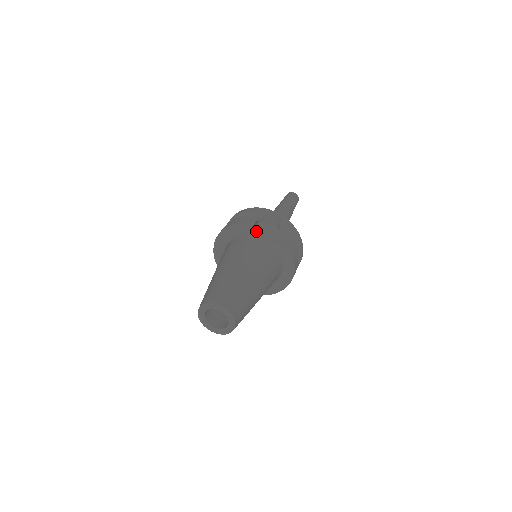
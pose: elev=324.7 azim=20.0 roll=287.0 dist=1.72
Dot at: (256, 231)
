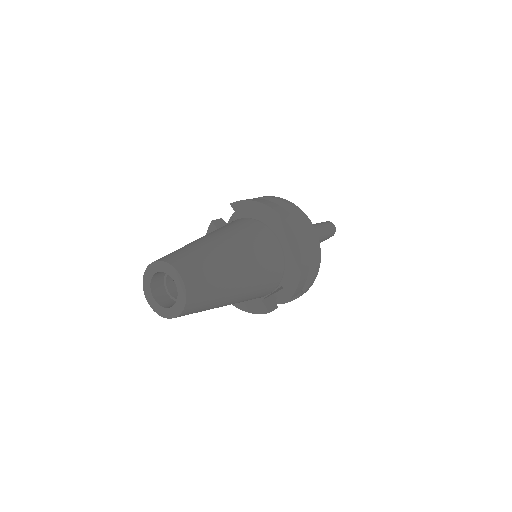
Dot at: occluded
